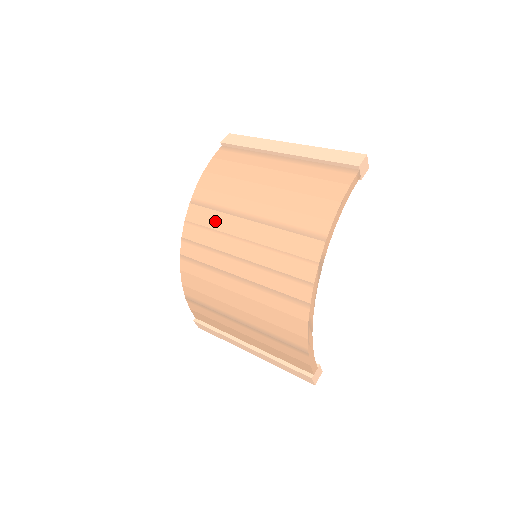
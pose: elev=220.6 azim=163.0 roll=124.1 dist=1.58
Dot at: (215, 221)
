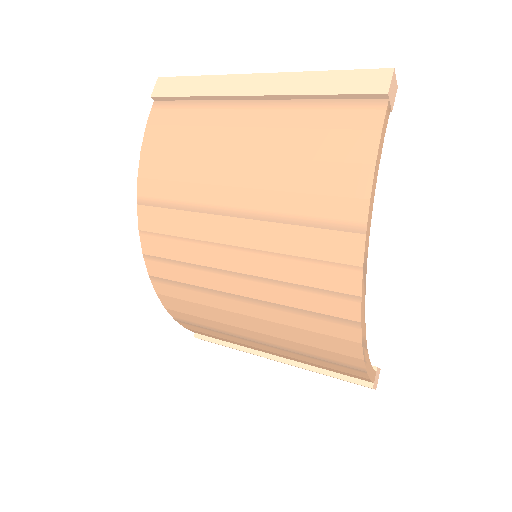
Dot at: (183, 226)
